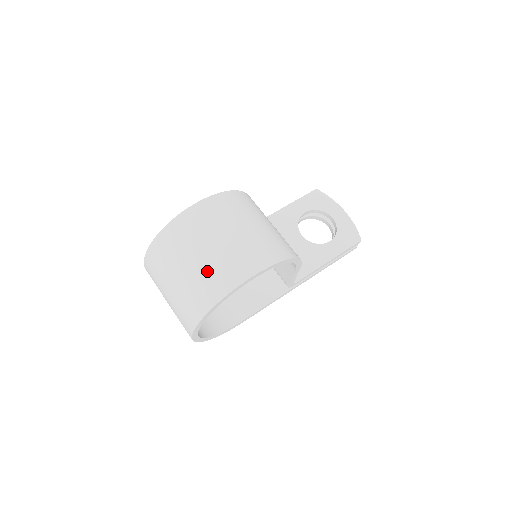
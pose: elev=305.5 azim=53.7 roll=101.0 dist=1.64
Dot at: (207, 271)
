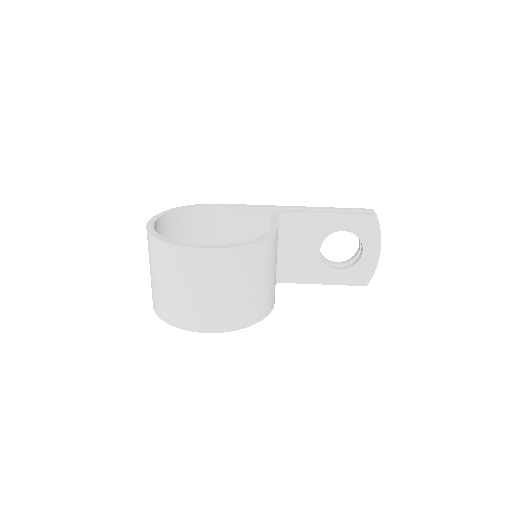
Dot at: (173, 302)
